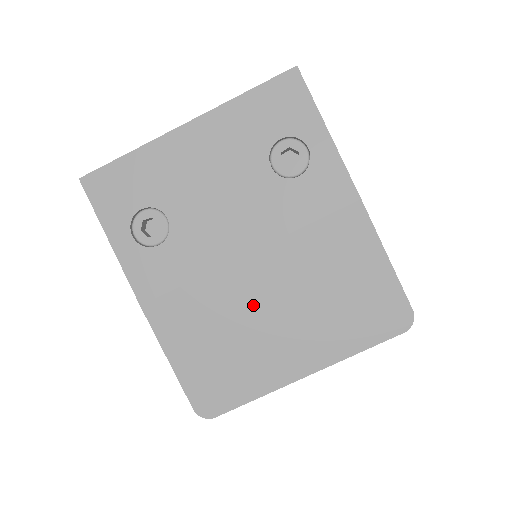
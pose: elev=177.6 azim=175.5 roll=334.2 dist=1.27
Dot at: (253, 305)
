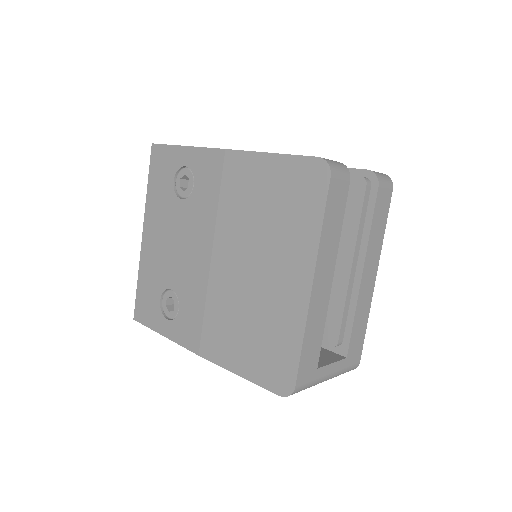
Dot at: (241, 281)
